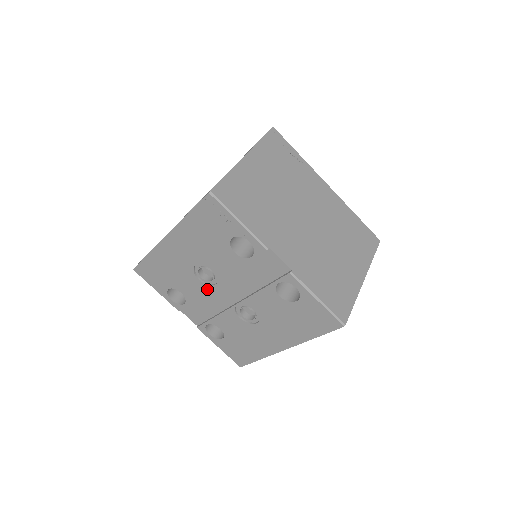
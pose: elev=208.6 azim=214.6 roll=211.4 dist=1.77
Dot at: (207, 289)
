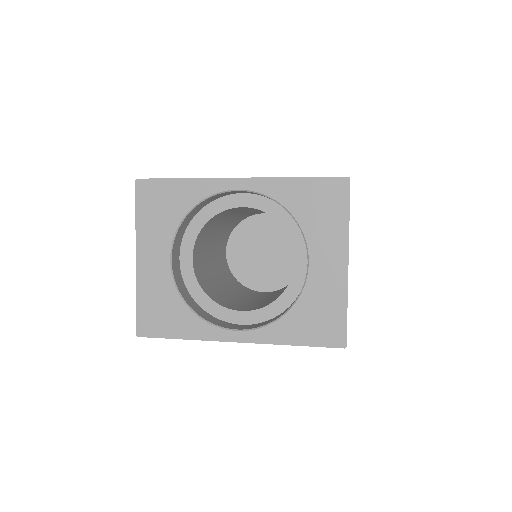
Dot at: occluded
